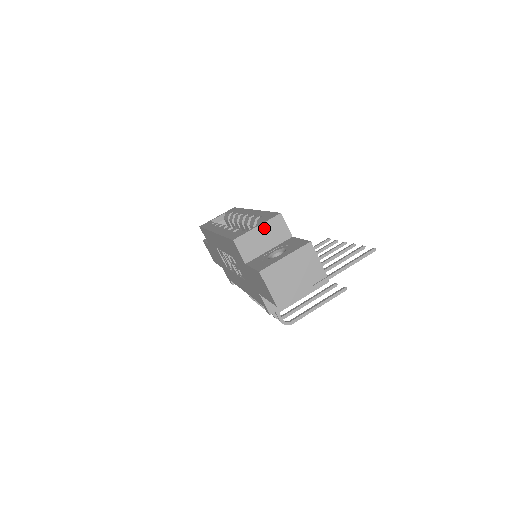
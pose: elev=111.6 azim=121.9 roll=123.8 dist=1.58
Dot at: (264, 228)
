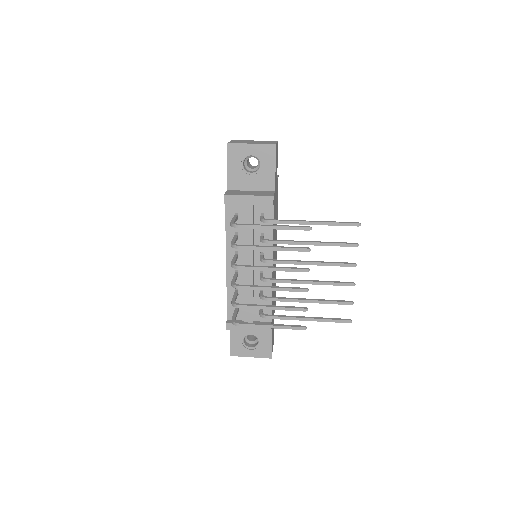
Dot at: occluded
